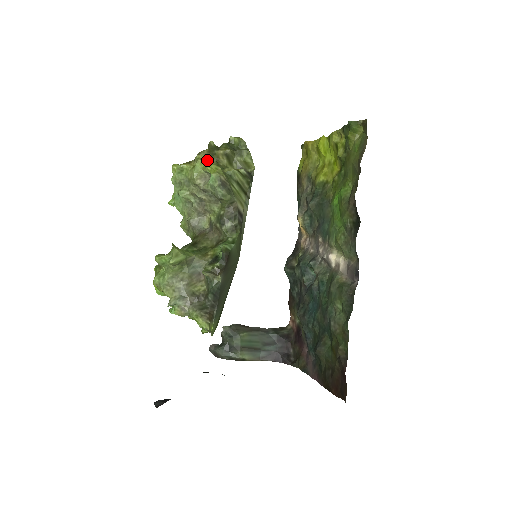
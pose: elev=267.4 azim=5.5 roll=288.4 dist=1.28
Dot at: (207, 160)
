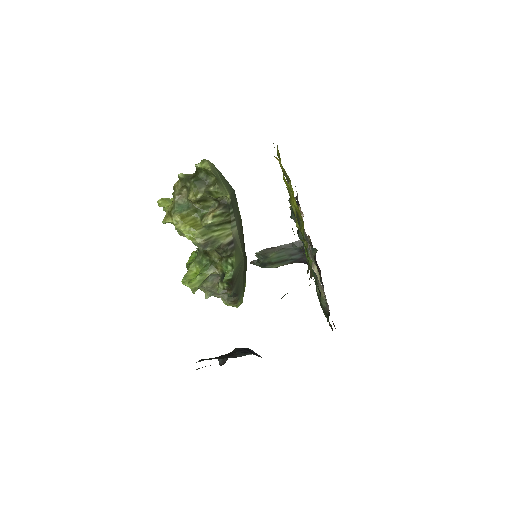
Dot at: (183, 217)
